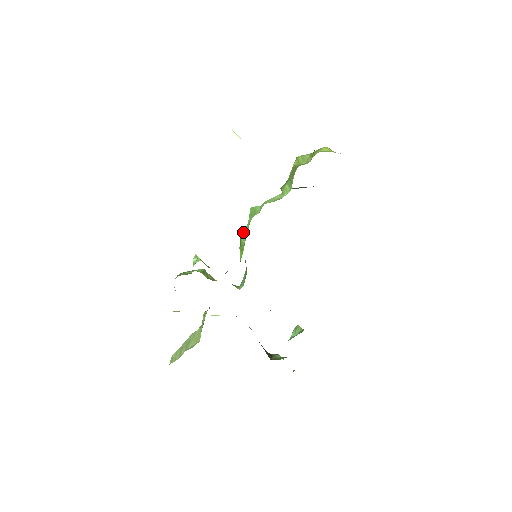
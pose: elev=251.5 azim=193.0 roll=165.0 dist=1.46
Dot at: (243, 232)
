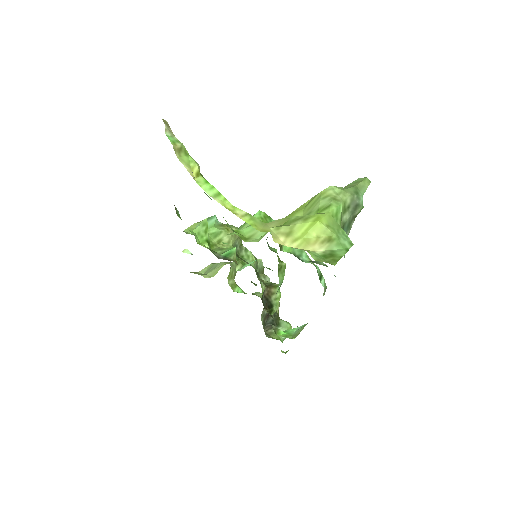
Dot at: occluded
